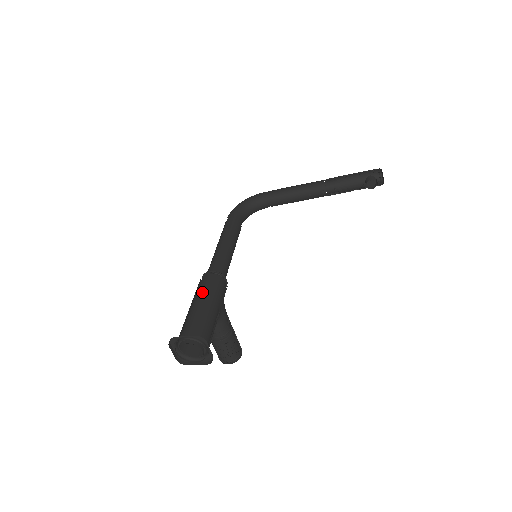
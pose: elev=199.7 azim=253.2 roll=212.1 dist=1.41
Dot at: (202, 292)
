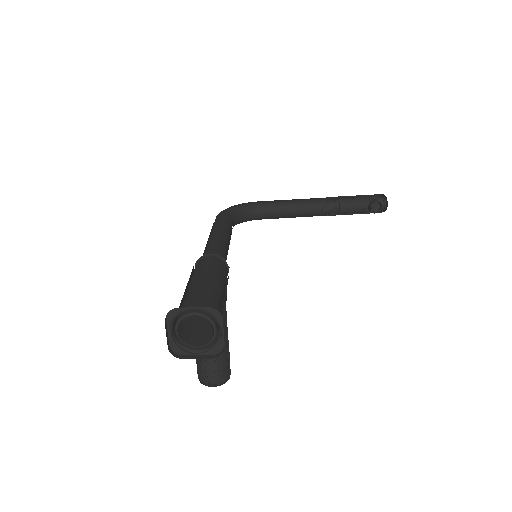
Dot at: (204, 271)
